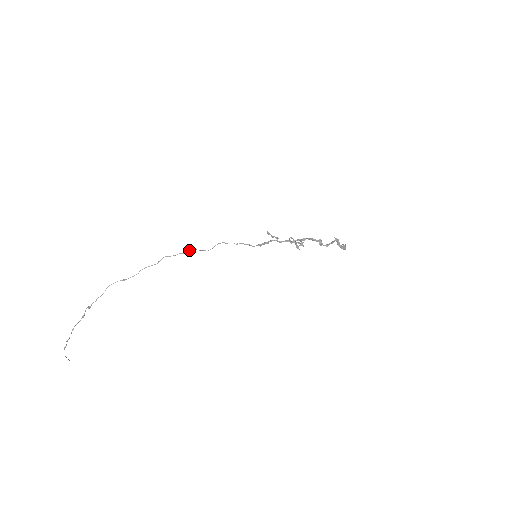
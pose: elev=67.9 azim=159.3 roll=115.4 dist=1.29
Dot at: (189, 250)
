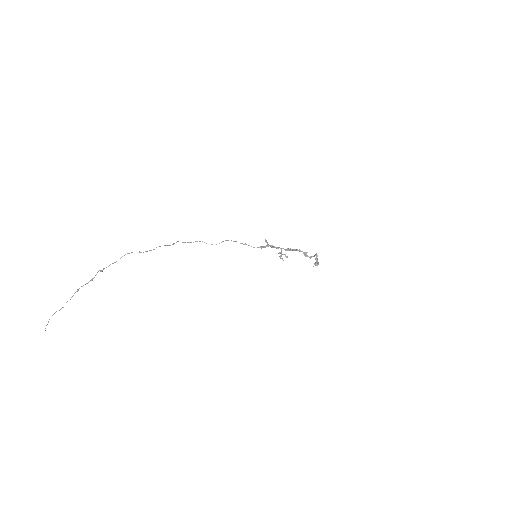
Dot at: occluded
